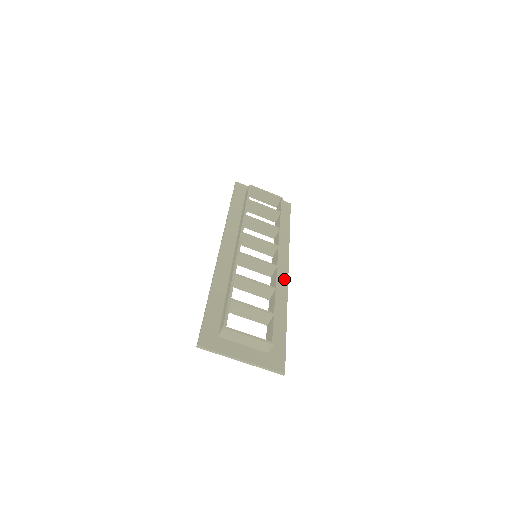
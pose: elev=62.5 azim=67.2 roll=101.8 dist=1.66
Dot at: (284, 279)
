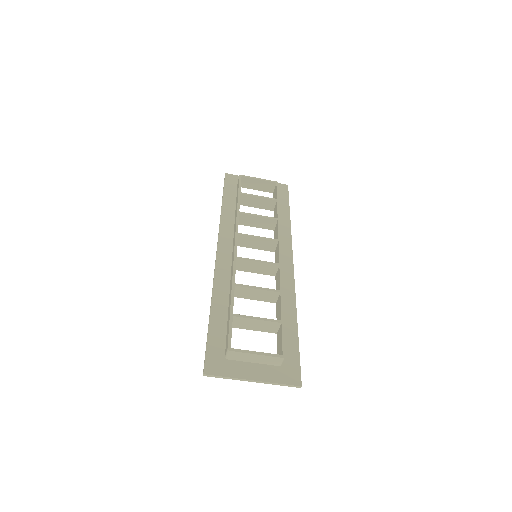
Dot at: (289, 276)
